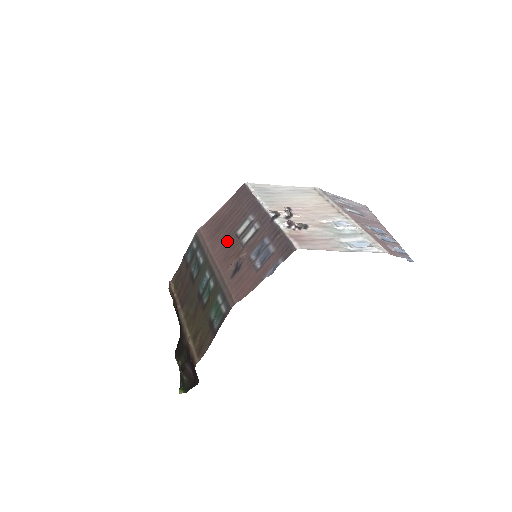
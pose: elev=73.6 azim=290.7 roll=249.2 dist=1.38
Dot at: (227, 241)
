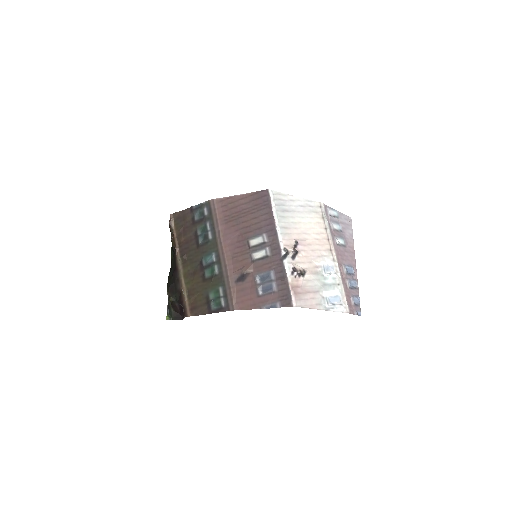
Dot at: (238, 241)
